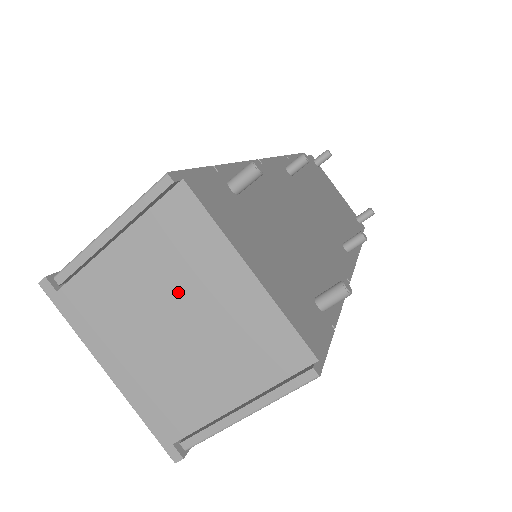
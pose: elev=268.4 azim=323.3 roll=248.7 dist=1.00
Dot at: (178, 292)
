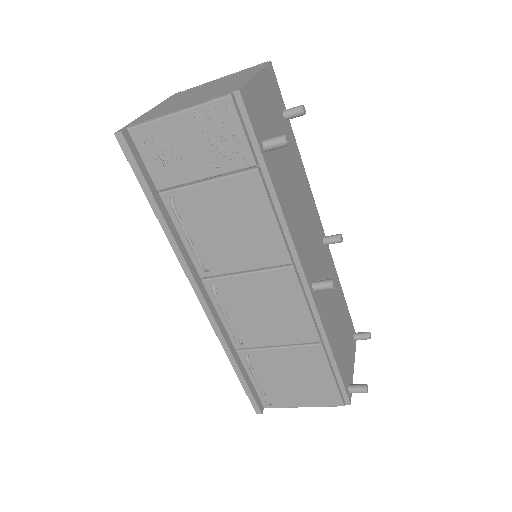
Dot at: (220, 84)
